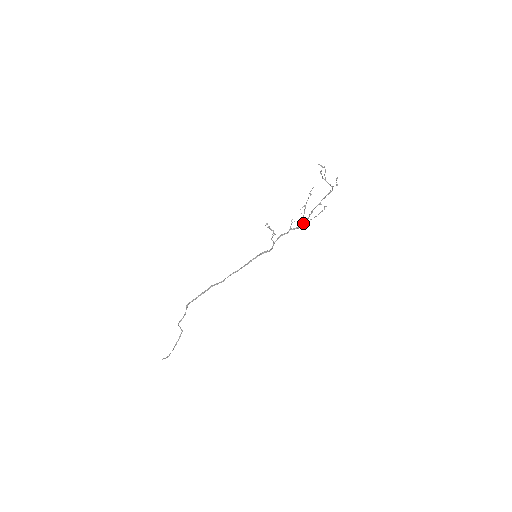
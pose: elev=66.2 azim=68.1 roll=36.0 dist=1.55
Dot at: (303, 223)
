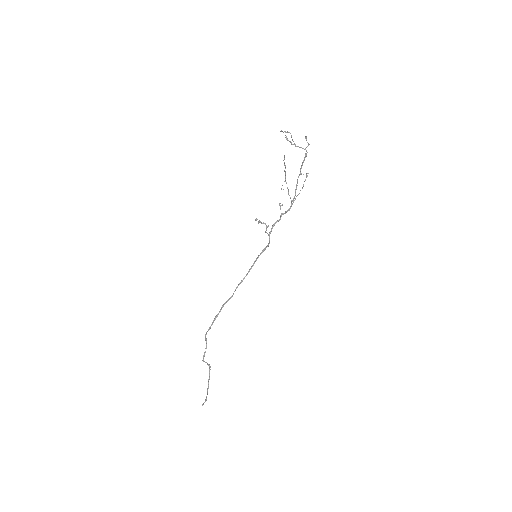
Dot at: occluded
